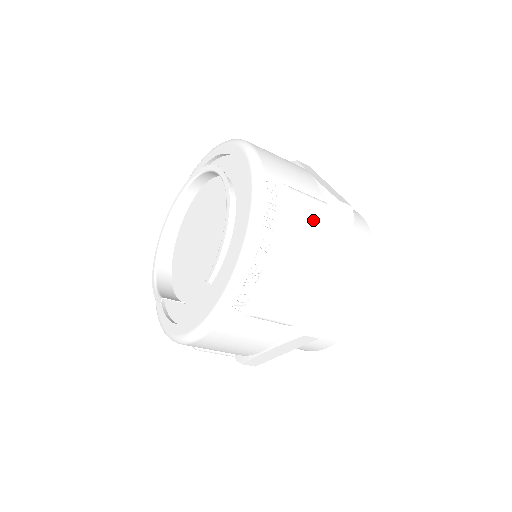
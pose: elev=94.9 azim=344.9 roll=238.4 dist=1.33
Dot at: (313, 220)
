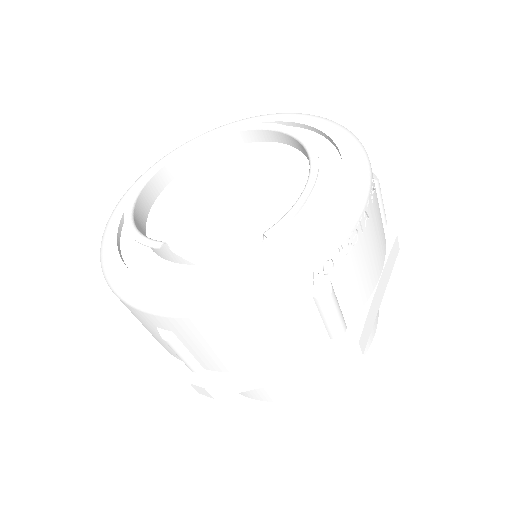
Dot at: occluded
